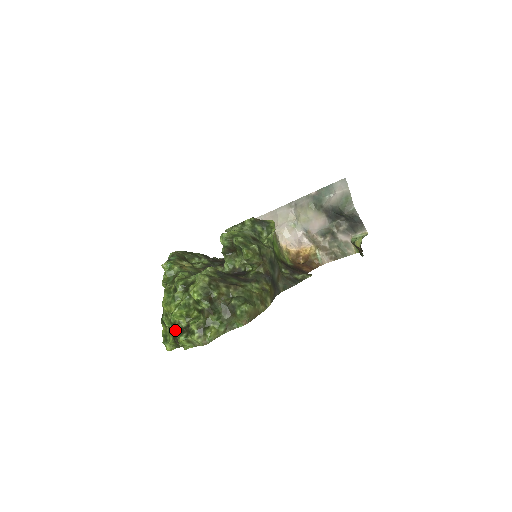
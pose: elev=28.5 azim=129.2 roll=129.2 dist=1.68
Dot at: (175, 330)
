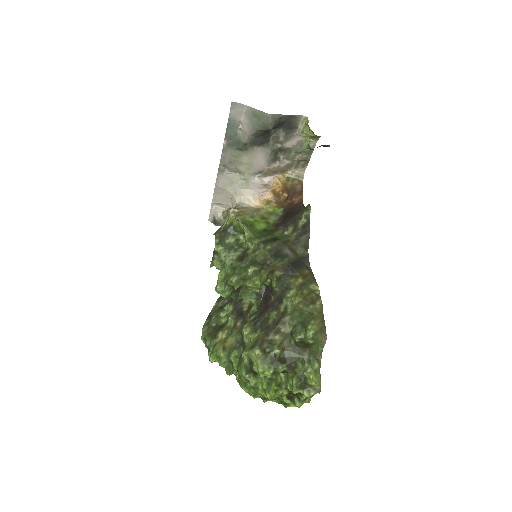
Dot at: (285, 402)
